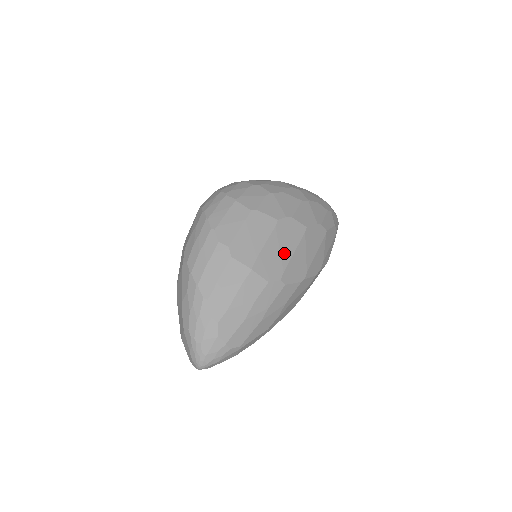
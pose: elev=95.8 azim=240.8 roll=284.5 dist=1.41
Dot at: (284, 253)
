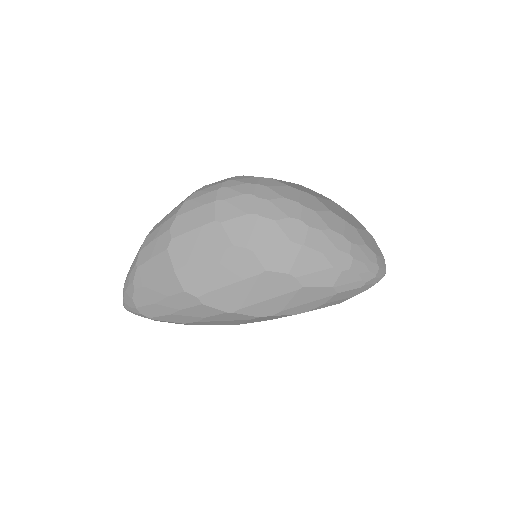
Dot at: (219, 278)
